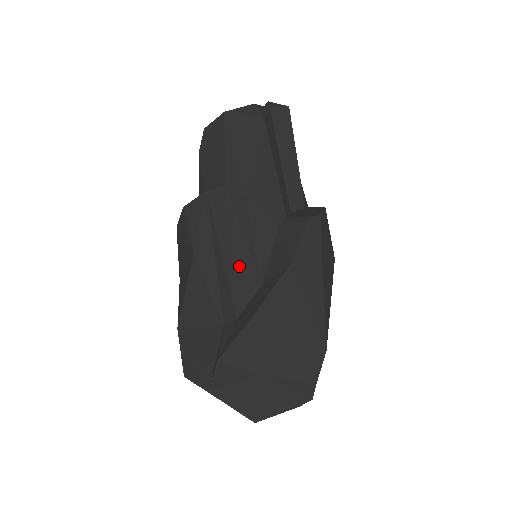
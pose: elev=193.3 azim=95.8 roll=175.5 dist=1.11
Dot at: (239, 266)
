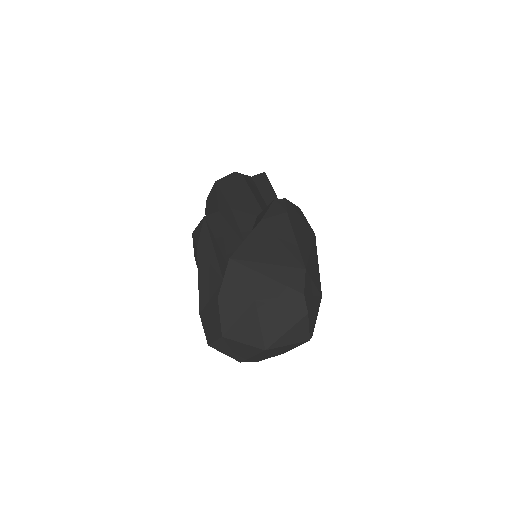
Dot at: (229, 243)
